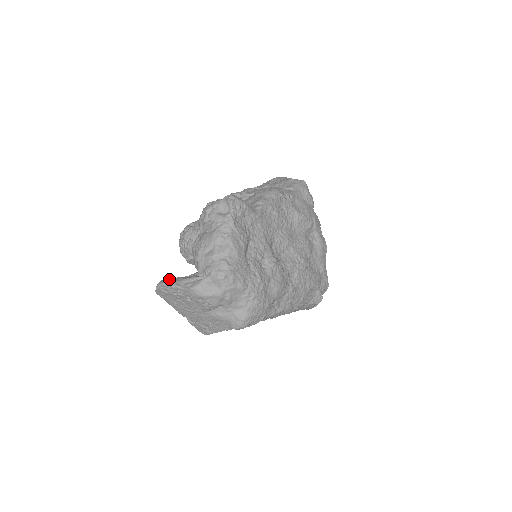
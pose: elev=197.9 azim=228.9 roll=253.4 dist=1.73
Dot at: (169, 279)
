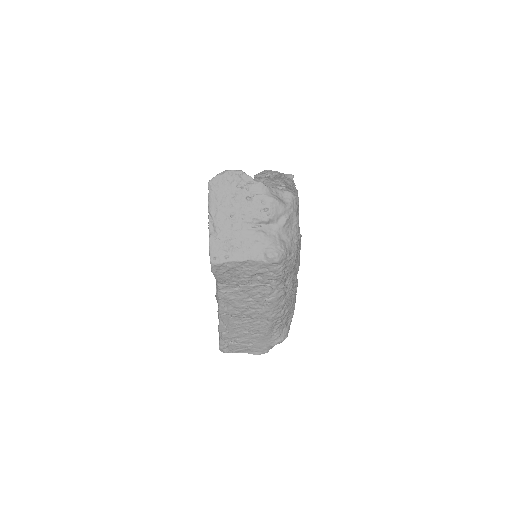
Dot at: occluded
